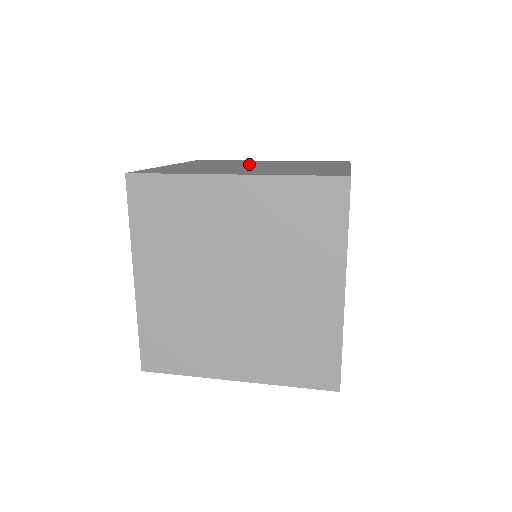
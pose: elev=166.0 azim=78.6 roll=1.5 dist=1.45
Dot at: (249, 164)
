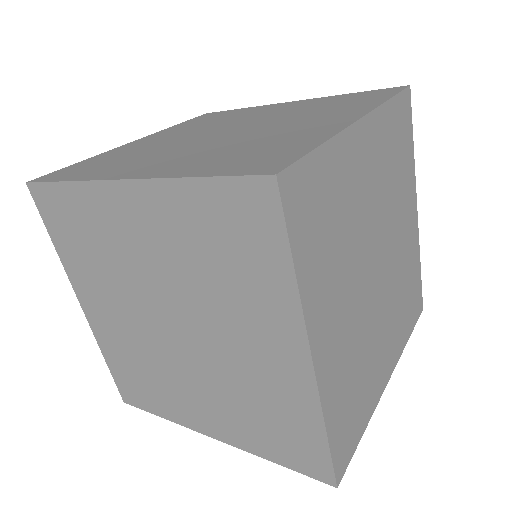
Dot at: (233, 124)
